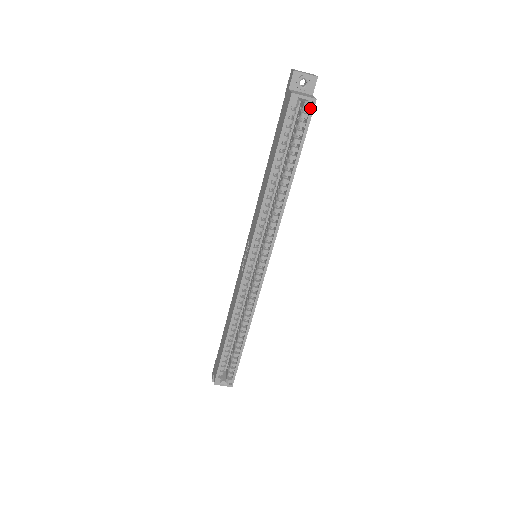
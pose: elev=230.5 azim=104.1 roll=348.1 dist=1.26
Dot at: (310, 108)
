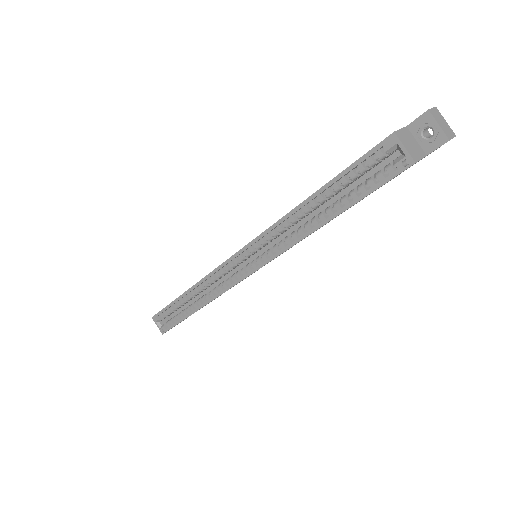
Dot at: (401, 166)
